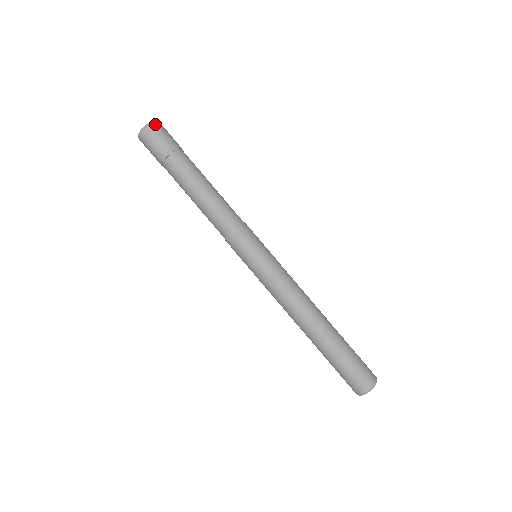
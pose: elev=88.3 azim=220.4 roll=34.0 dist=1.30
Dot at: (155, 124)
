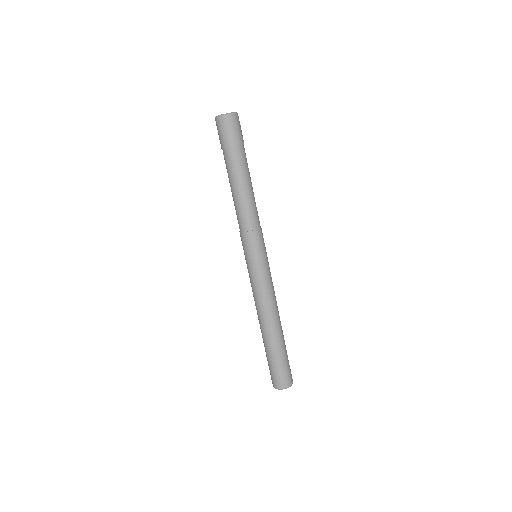
Dot at: (236, 116)
